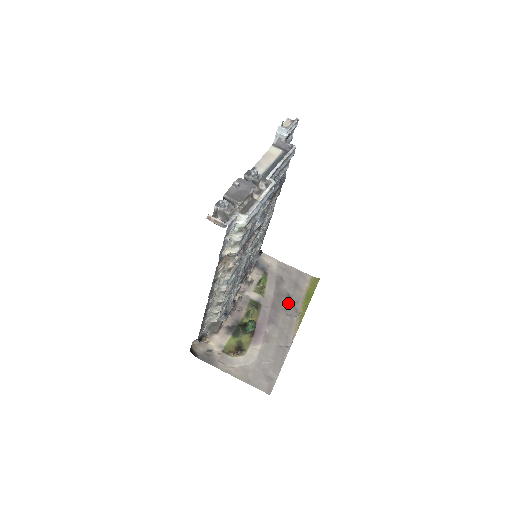
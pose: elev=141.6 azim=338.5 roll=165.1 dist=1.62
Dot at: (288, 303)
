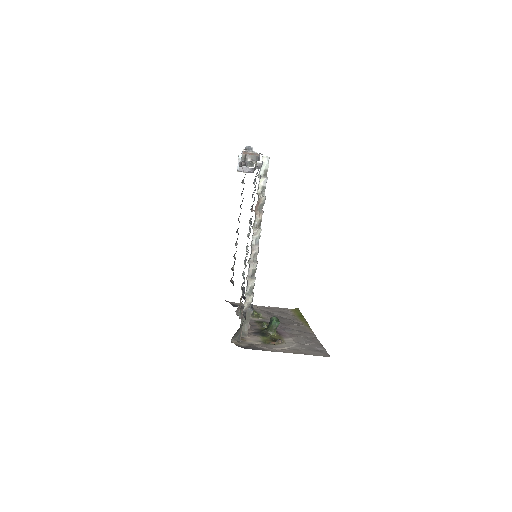
Dot at: (288, 320)
